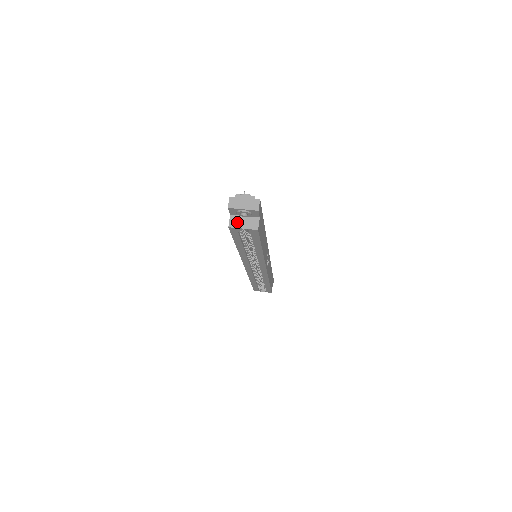
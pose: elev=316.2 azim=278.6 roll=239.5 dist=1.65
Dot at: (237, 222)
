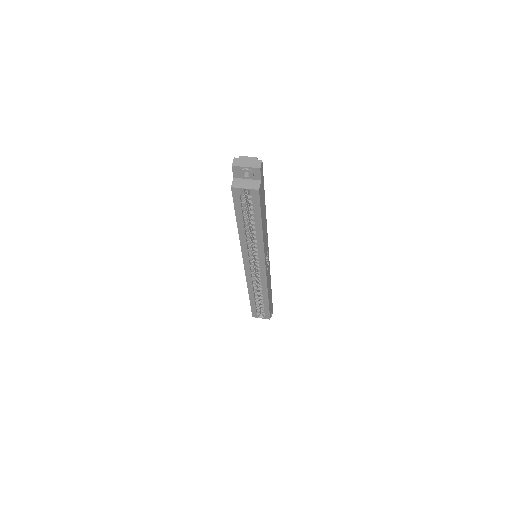
Dot at: (239, 183)
